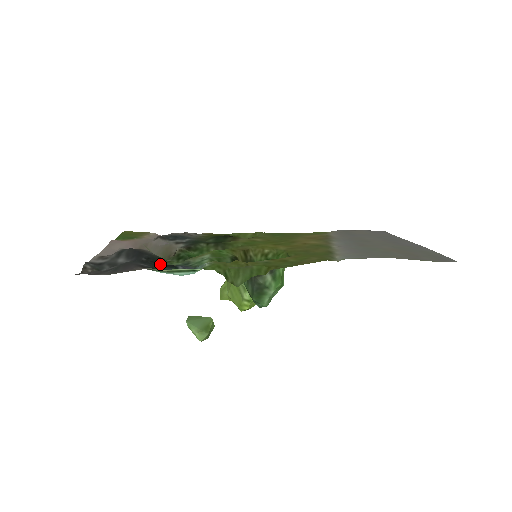
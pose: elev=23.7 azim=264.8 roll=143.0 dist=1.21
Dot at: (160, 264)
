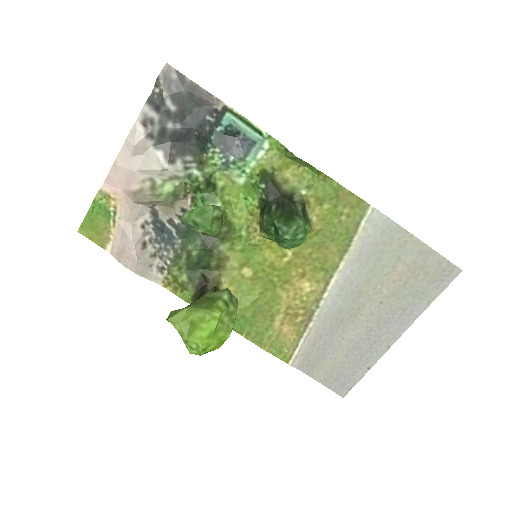
Dot at: (208, 144)
